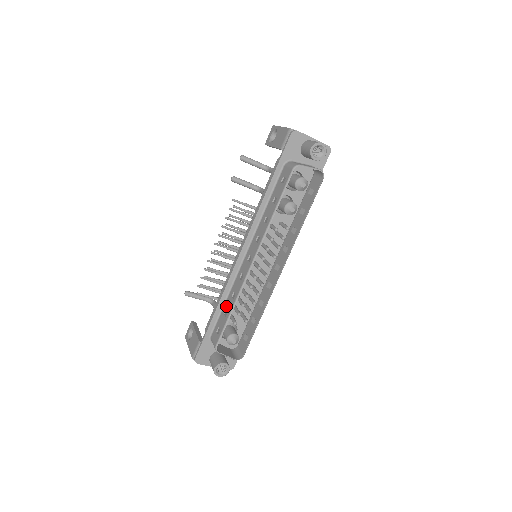
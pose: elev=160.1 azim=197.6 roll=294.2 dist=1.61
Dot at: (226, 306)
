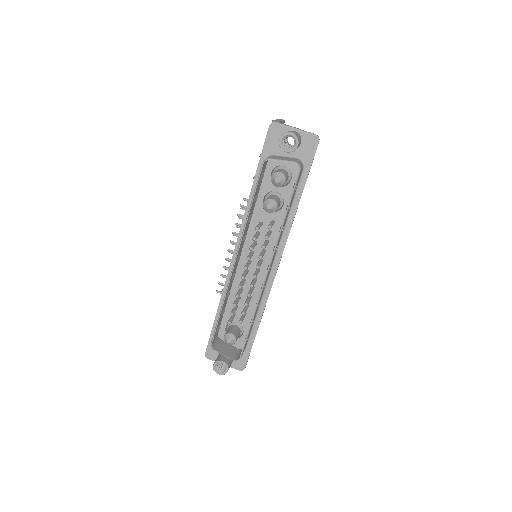
Dot at: occluded
